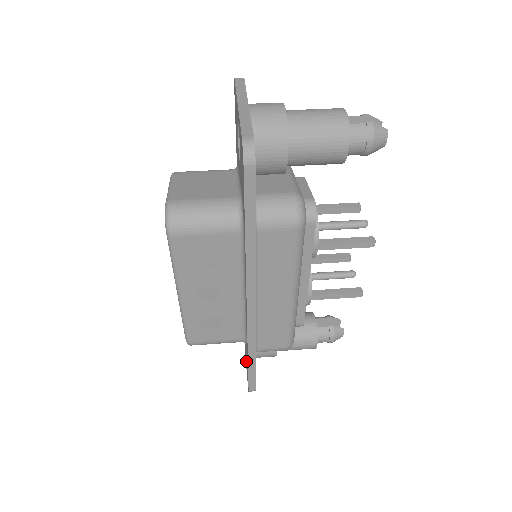
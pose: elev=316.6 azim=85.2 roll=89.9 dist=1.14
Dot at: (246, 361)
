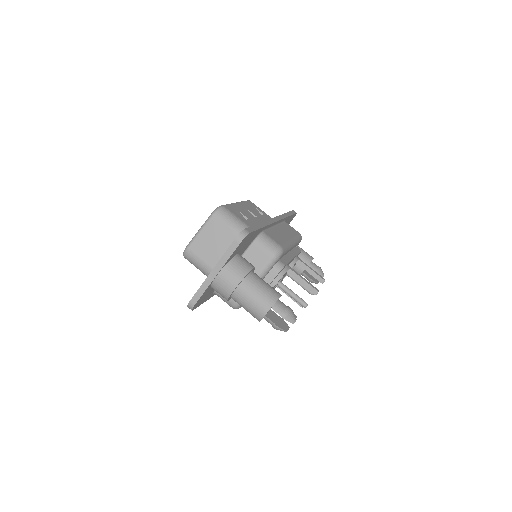
Dot at: occluded
